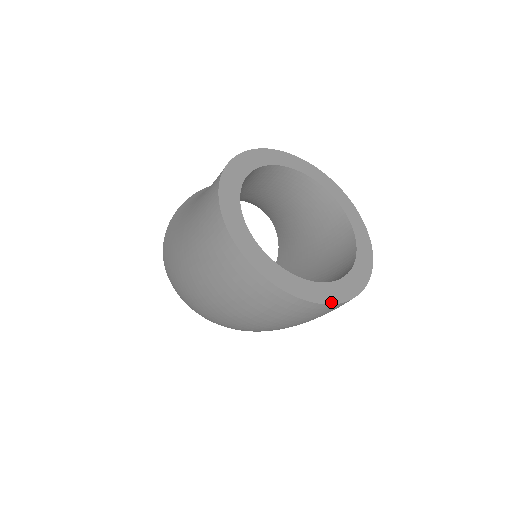
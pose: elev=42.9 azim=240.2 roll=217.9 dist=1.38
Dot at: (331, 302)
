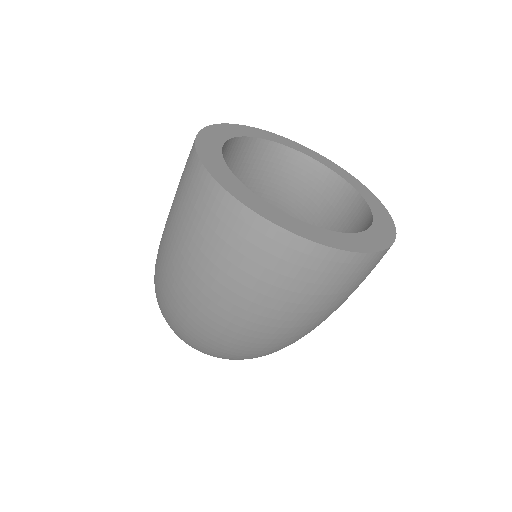
Dot at: (339, 247)
